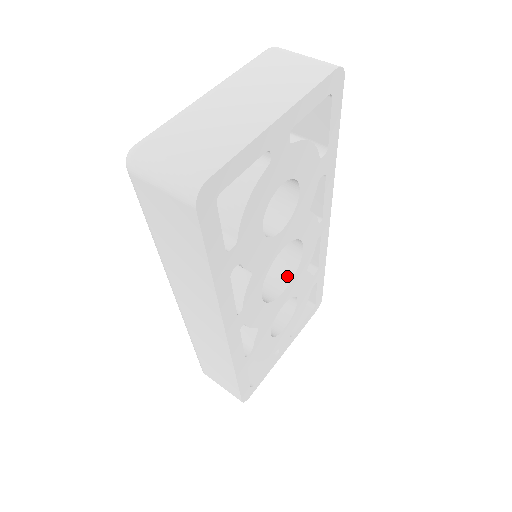
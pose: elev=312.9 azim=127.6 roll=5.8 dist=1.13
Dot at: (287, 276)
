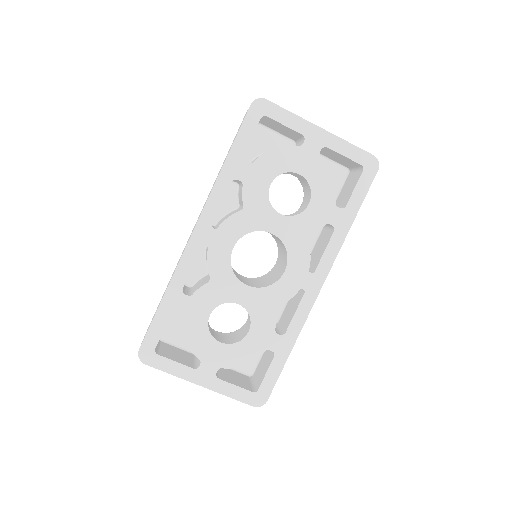
Dot at: (259, 286)
